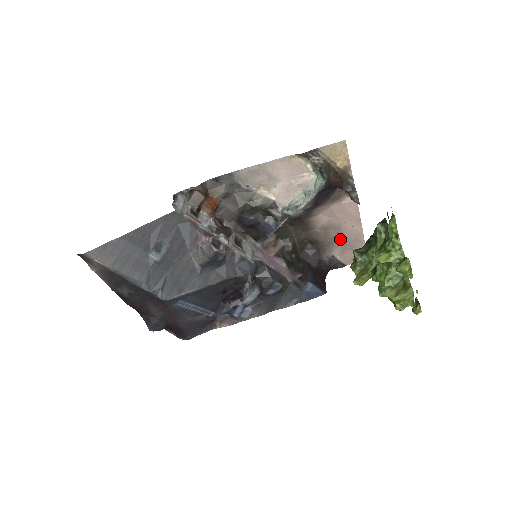
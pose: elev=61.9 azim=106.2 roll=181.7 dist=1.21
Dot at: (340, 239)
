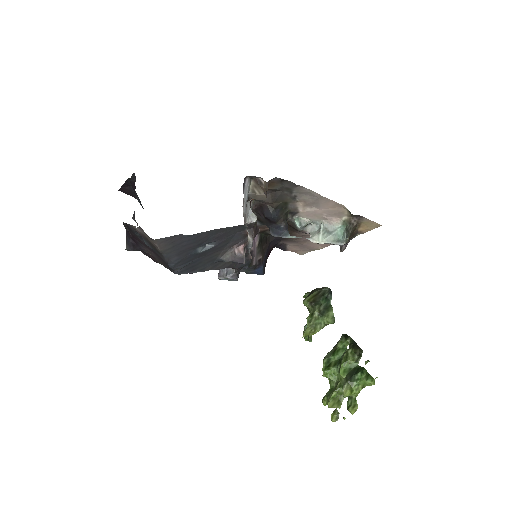
Dot at: (303, 243)
